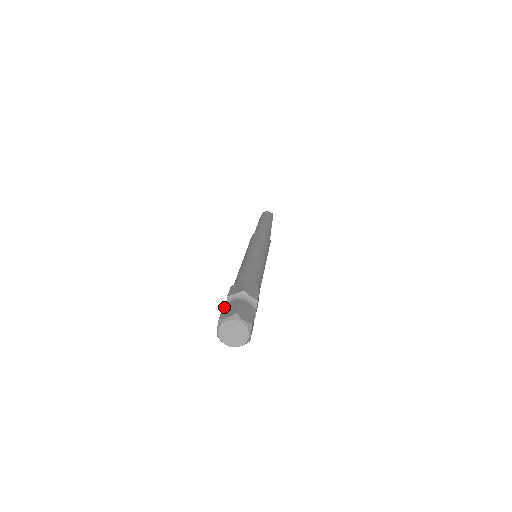
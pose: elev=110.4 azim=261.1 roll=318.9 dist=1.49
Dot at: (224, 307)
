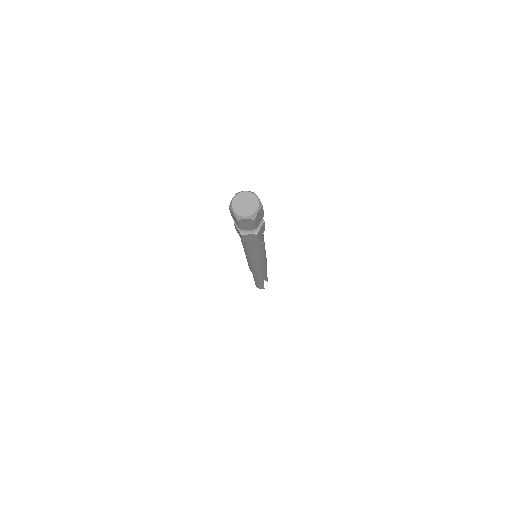
Dot at: occluded
